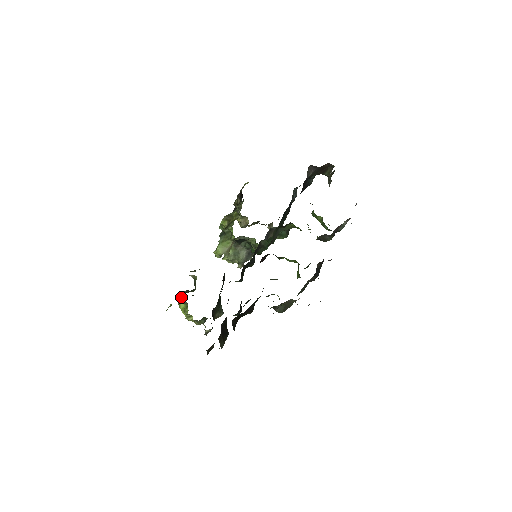
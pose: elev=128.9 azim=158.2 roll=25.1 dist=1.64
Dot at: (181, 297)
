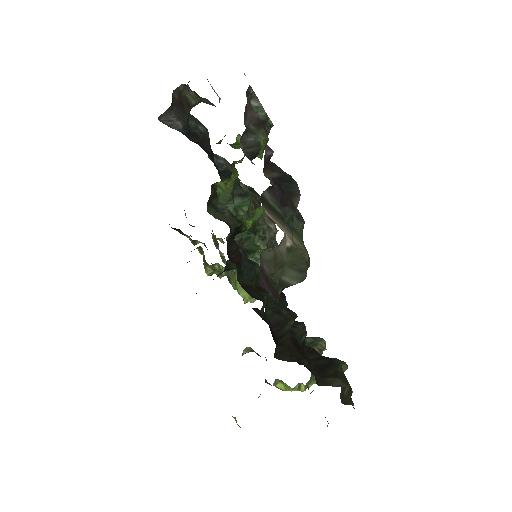
Dot at: (265, 382)
